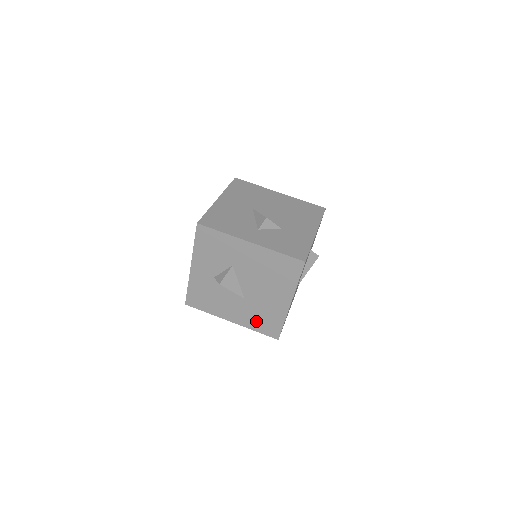
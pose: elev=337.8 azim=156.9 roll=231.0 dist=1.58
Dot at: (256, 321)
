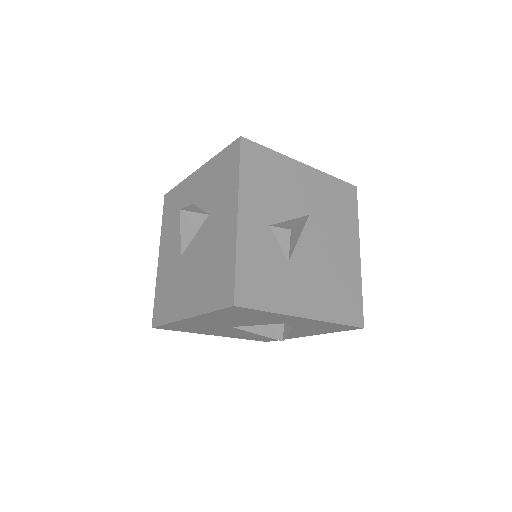
Dot at: (164, 287)
